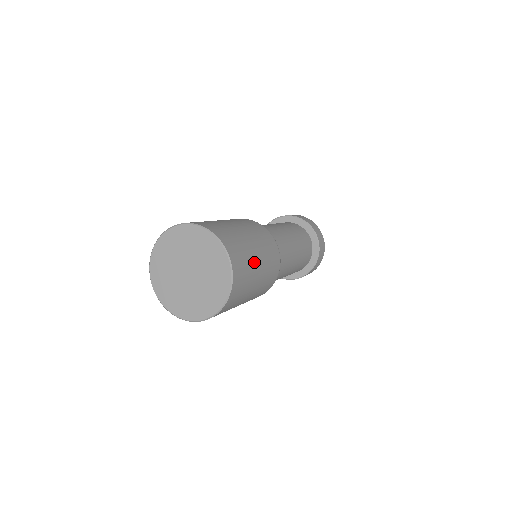
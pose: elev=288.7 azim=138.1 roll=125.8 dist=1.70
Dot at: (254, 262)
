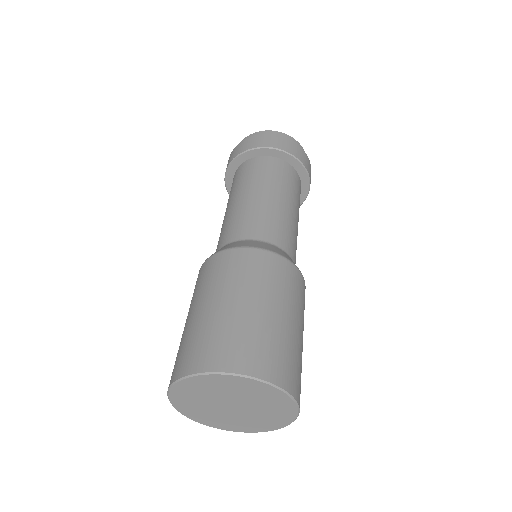
Dot at: (288, 332)
